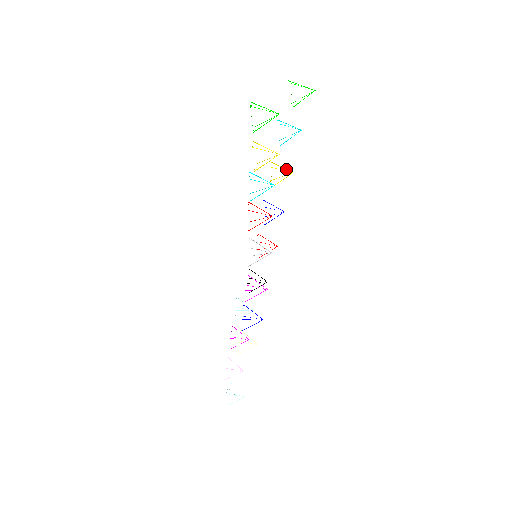
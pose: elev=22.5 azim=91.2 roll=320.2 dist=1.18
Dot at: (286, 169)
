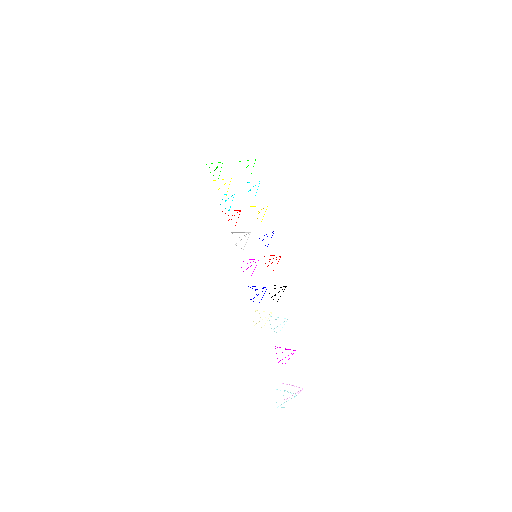
Dot at: occluded
